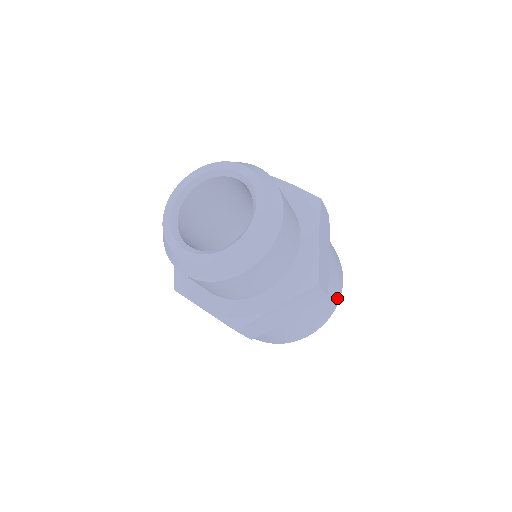
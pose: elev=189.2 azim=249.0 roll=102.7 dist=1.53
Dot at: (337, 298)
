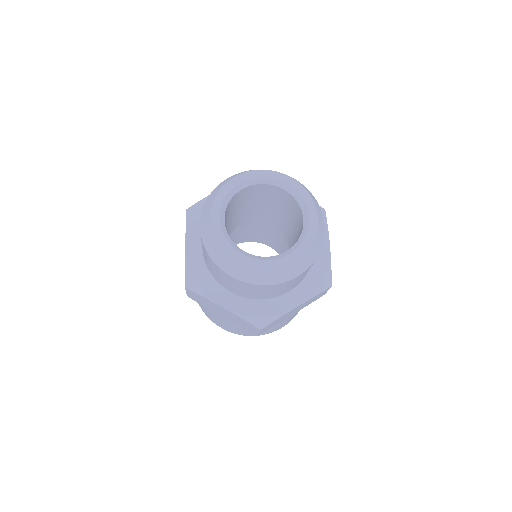
Dot at: occluded
